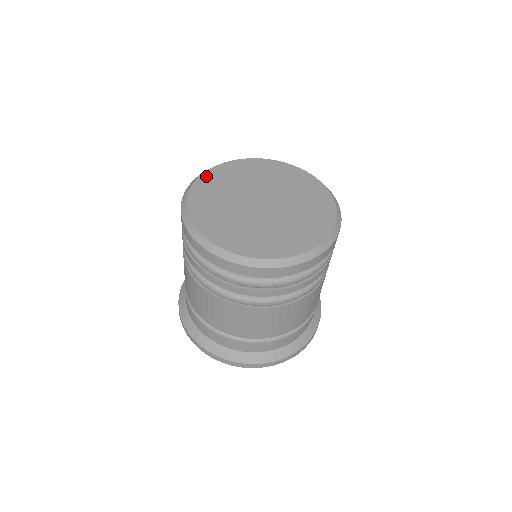
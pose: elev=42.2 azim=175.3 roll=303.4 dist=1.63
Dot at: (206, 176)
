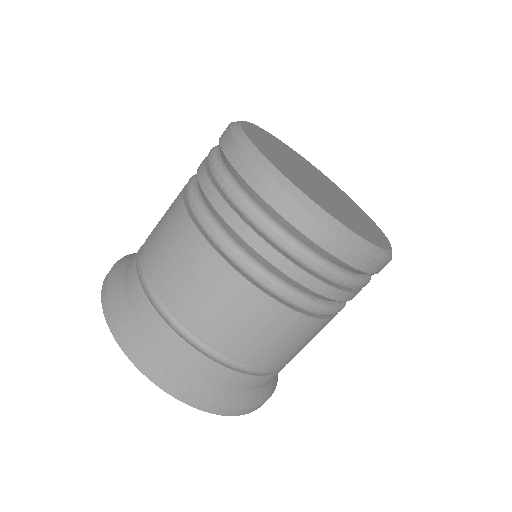
Dot at: (247, 129)
